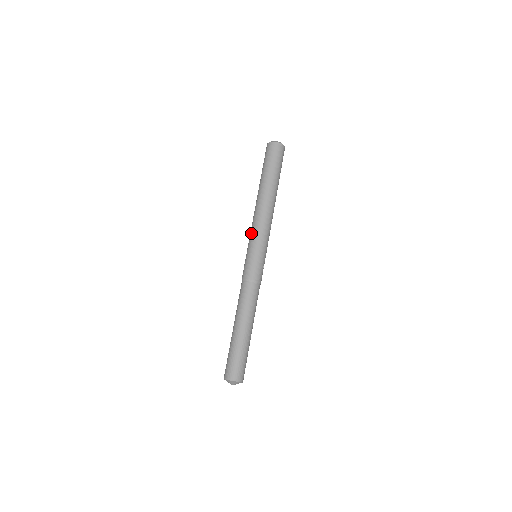
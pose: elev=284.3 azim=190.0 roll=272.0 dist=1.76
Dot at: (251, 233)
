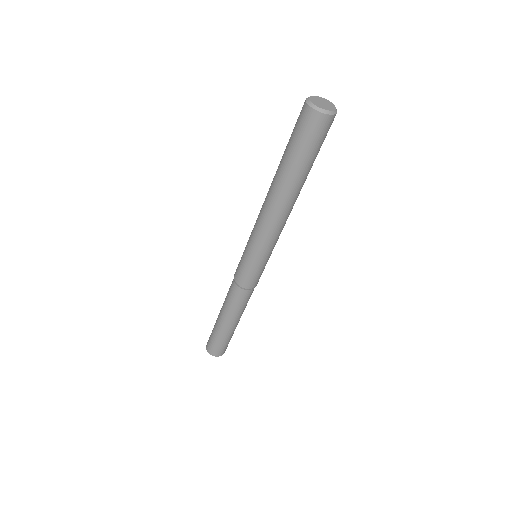
Dot at: (261, 244)
